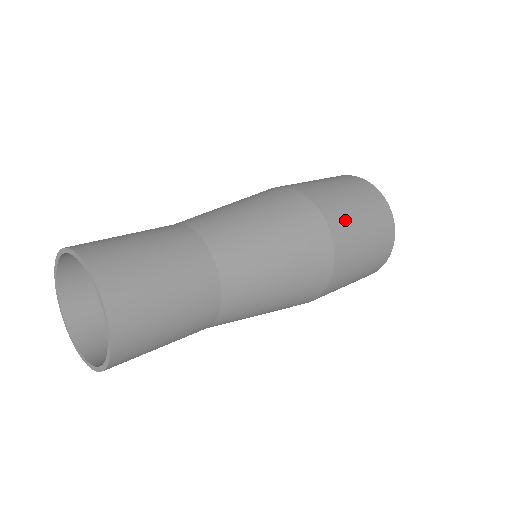
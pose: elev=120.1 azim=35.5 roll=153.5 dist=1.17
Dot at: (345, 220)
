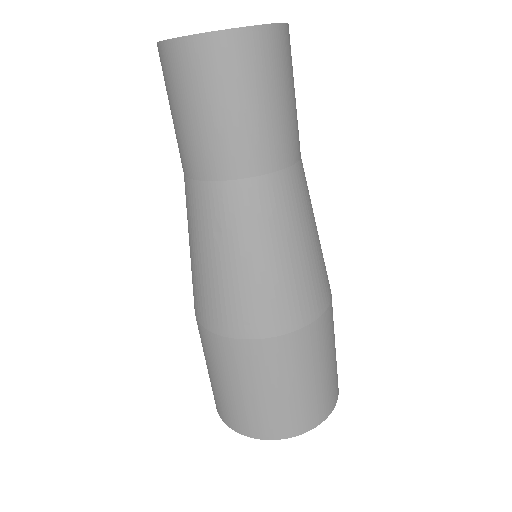
Dot at: occluded
